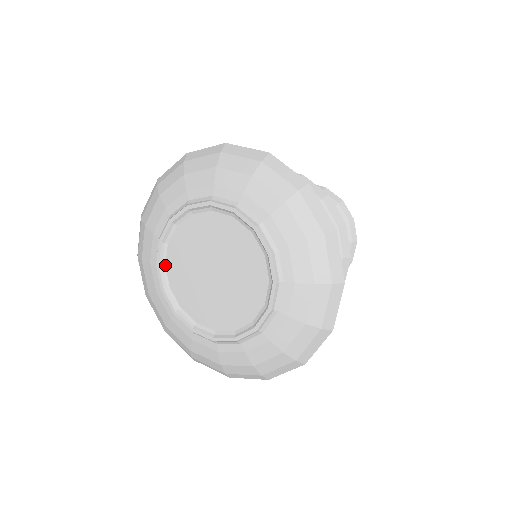
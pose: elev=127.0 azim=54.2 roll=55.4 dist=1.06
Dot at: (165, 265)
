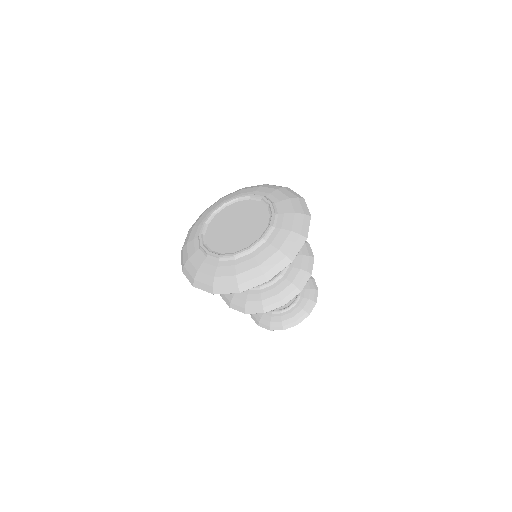
Dot at: (227, 206)
